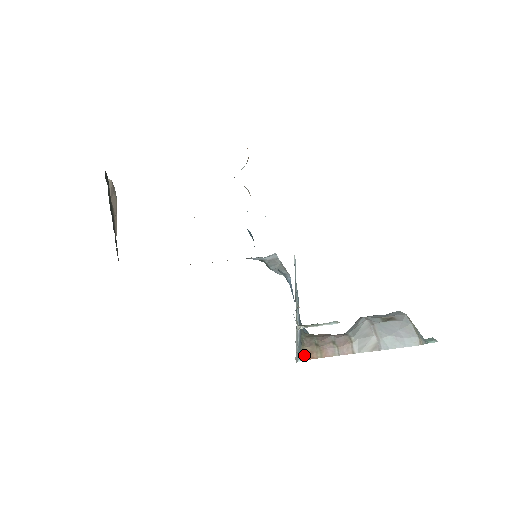
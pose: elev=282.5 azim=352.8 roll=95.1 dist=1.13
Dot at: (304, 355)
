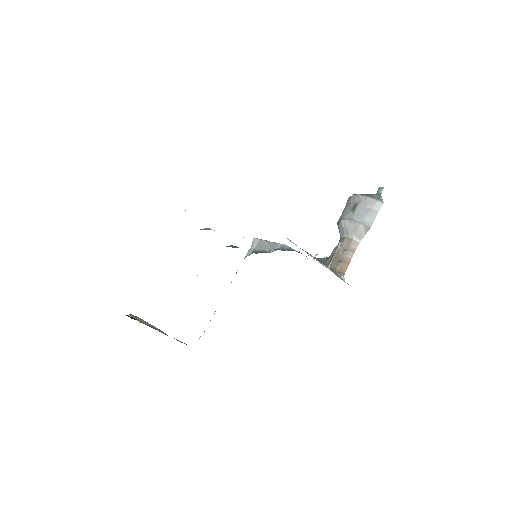
Dot at: (341, 274)
